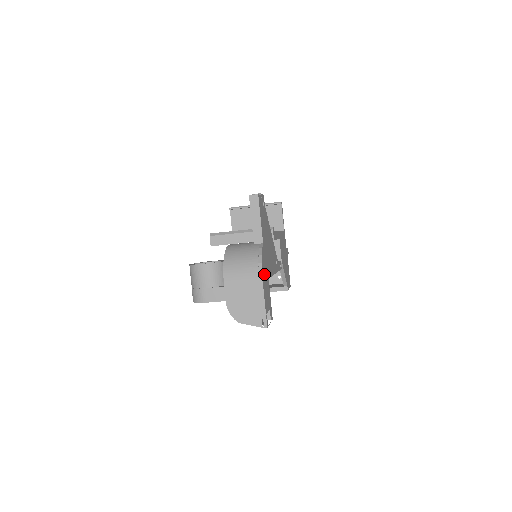
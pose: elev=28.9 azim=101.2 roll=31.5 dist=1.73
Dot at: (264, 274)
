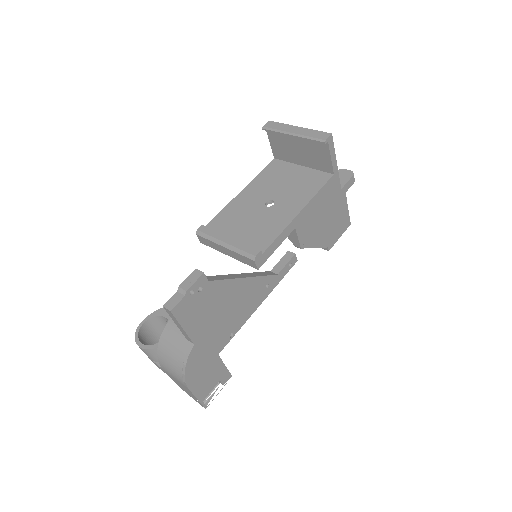
Dot at: (197, 372)
